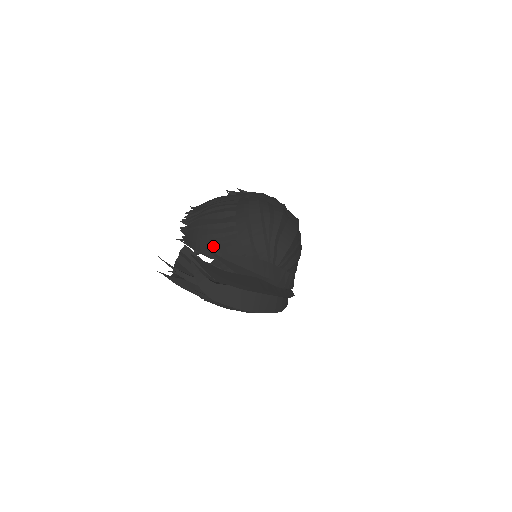
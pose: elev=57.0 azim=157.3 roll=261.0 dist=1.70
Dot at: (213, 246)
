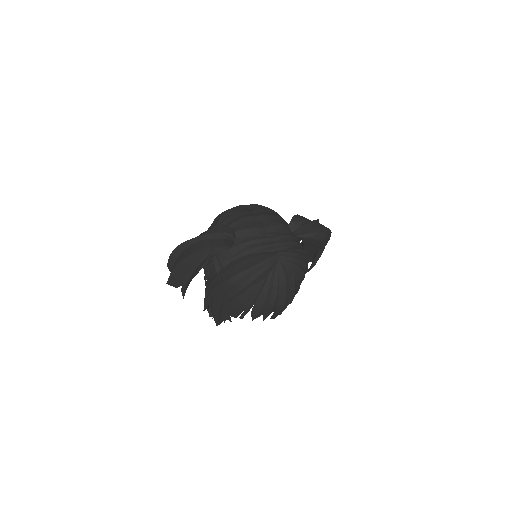
Dot at: occluded
